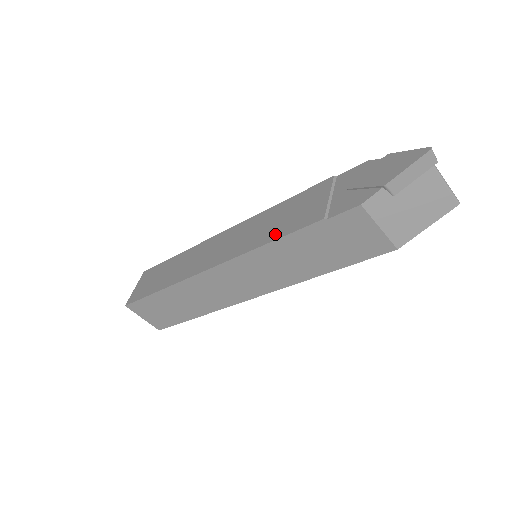
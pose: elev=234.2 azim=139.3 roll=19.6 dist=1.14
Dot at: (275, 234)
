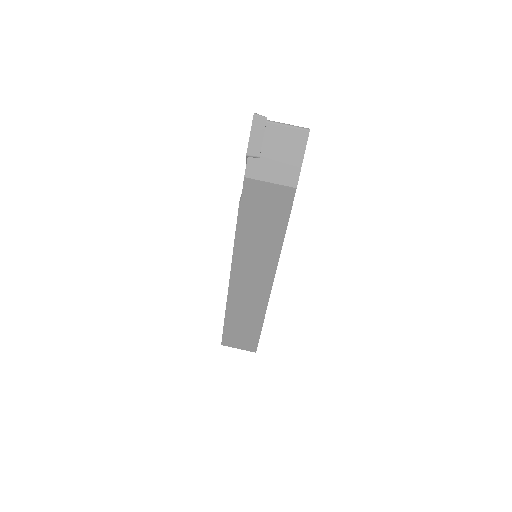
Dot at: occluded
